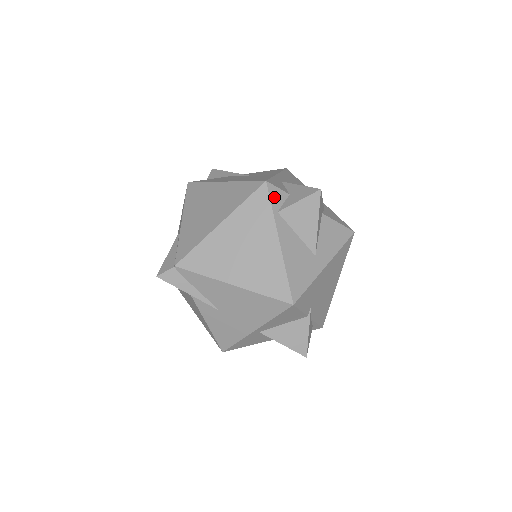
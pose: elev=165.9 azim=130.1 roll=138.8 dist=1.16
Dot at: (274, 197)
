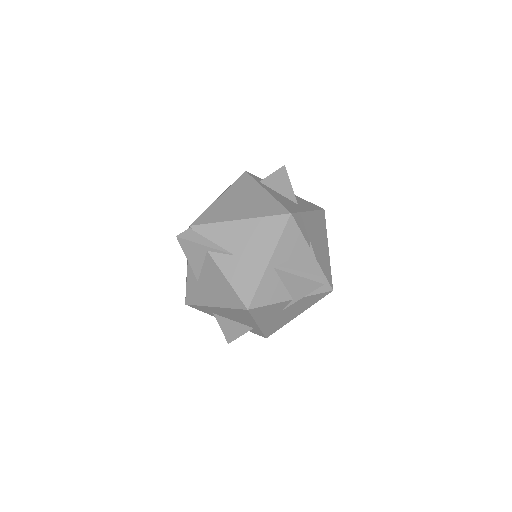
Dot at: (254, 177)
